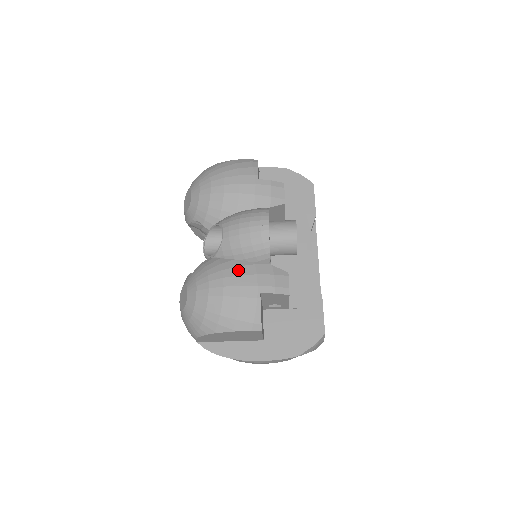
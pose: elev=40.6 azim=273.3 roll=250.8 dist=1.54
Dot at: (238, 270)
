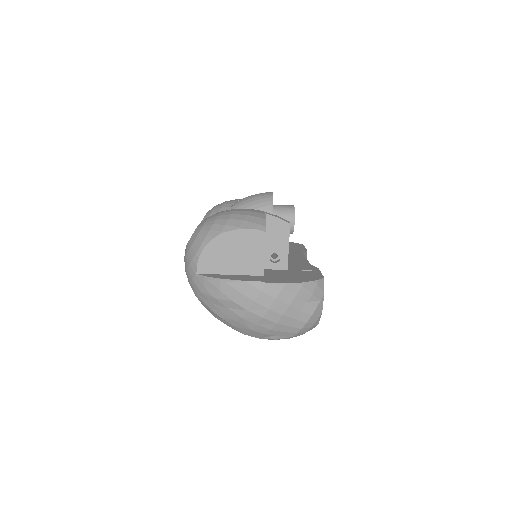
Dot at: occluded
